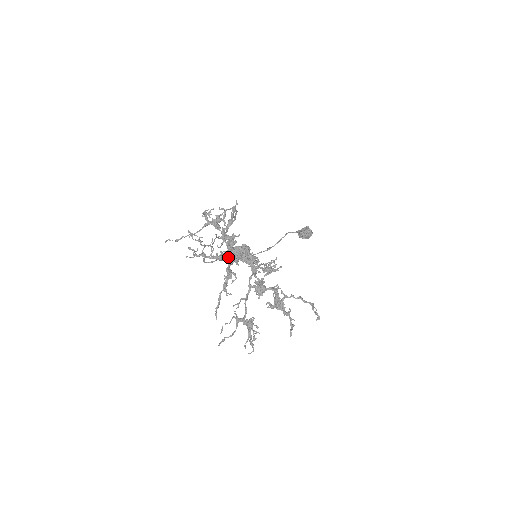
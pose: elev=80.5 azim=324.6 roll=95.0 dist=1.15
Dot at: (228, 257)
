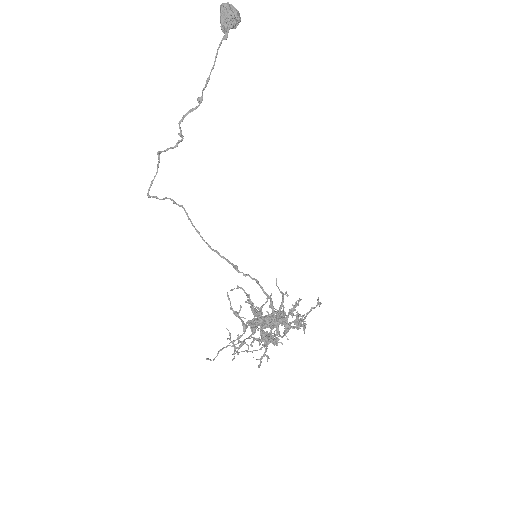
Dot at: occluded
